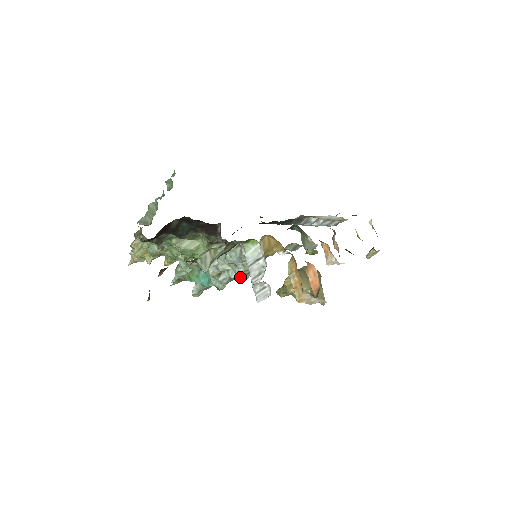
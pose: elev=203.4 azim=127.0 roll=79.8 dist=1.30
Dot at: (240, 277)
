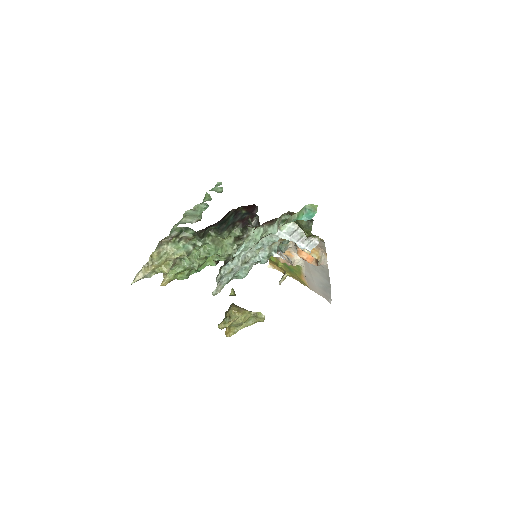
Dot at: (265, 259)
